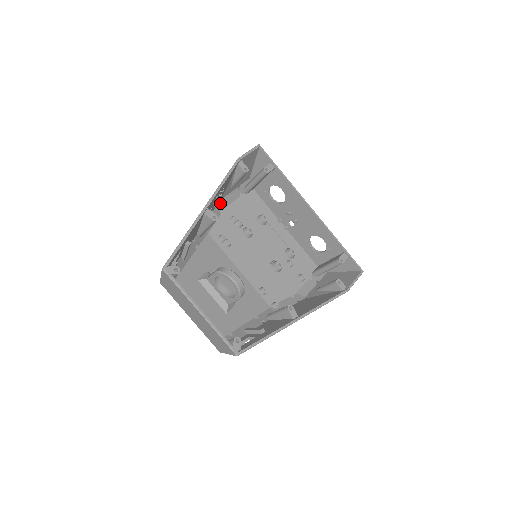
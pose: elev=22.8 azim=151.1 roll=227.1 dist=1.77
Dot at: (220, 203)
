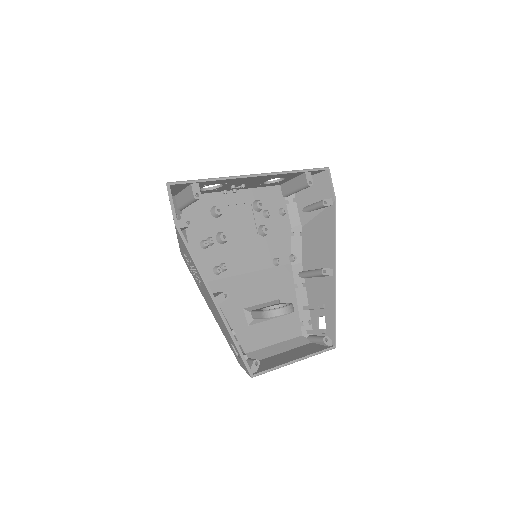
Dot at: occluded
